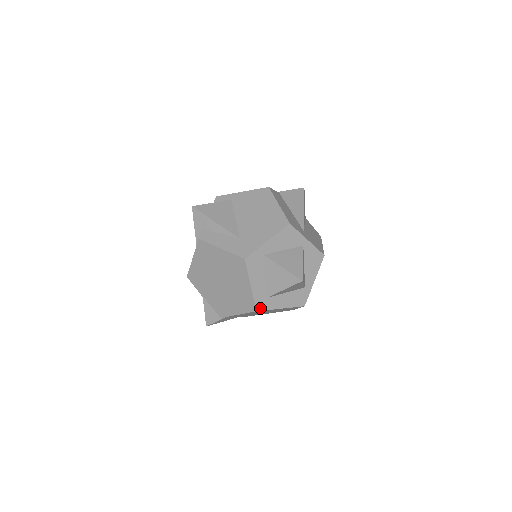
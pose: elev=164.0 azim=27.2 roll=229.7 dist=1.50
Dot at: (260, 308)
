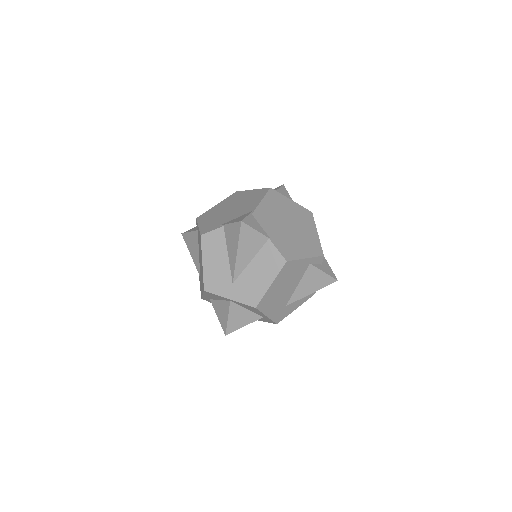
Dot at: occluded
